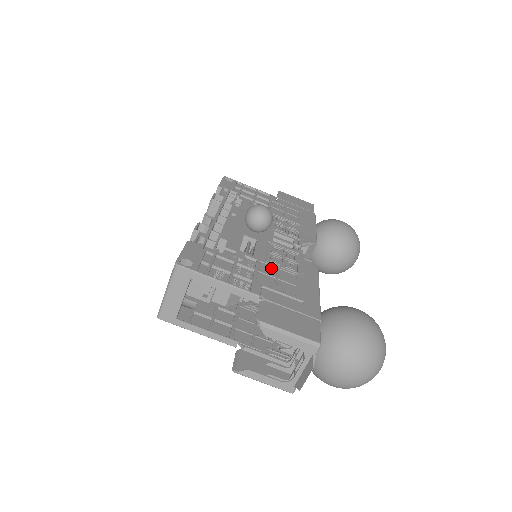
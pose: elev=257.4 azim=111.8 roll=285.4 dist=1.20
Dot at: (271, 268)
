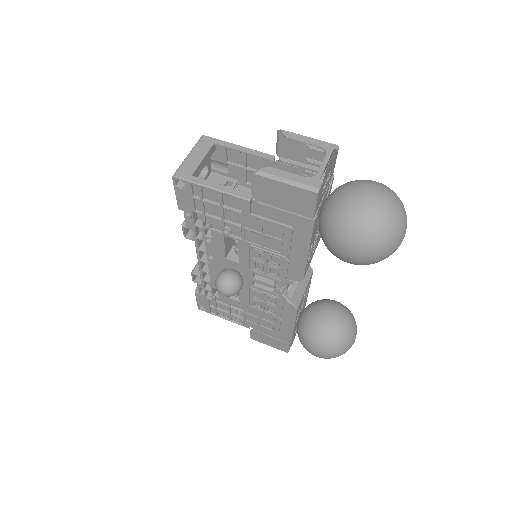
Dot at: occluded
